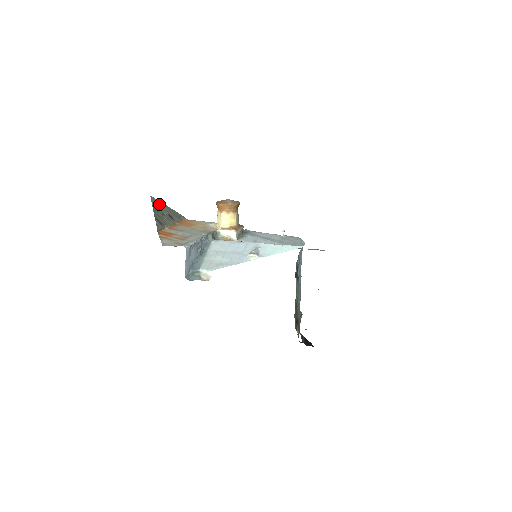
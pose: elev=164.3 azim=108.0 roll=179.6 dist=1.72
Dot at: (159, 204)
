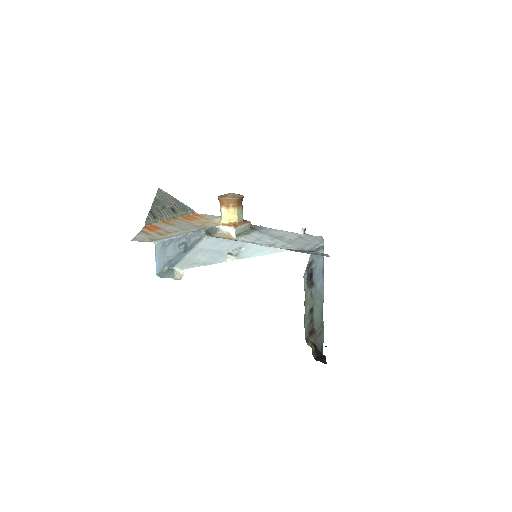
Dot at: (165, 197)
